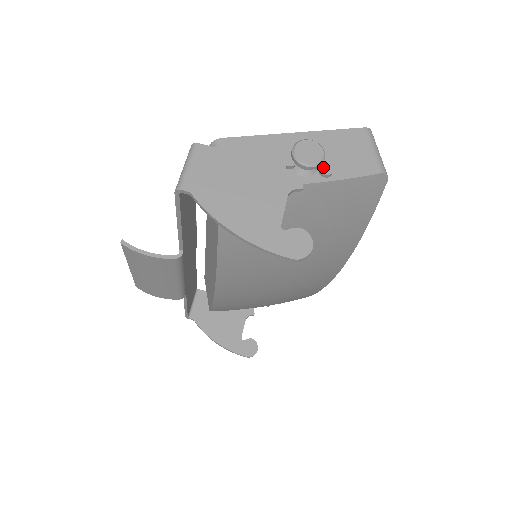
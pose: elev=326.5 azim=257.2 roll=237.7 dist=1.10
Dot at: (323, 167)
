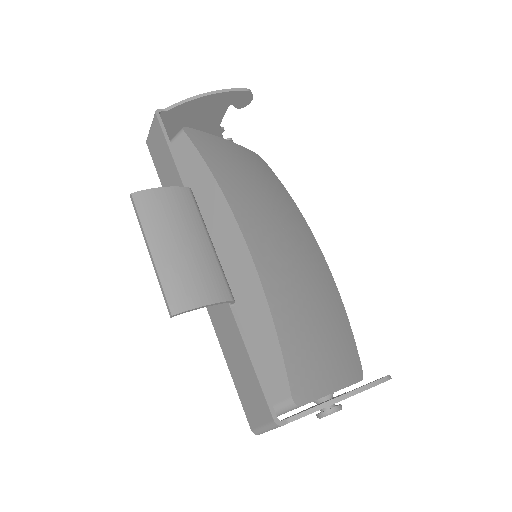
Dot at: occluded
